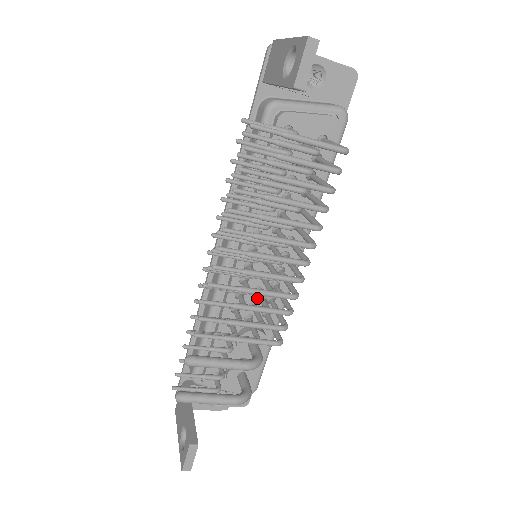
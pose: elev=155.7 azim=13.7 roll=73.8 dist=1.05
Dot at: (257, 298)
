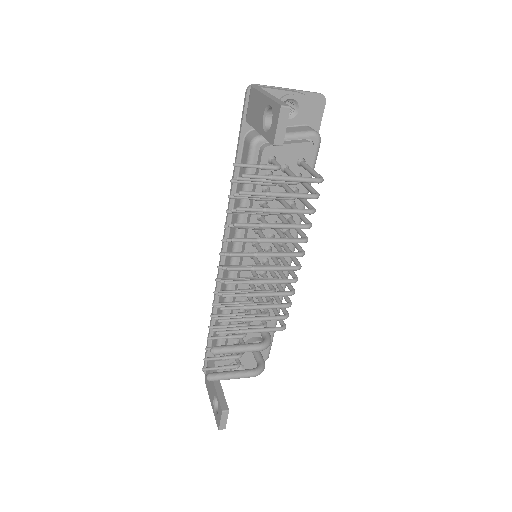
Dot at: occluded
